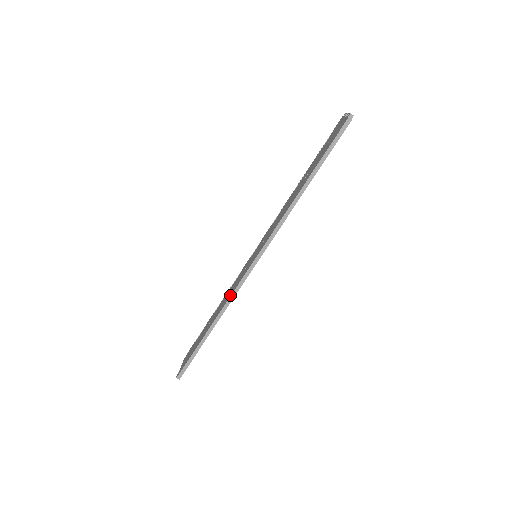
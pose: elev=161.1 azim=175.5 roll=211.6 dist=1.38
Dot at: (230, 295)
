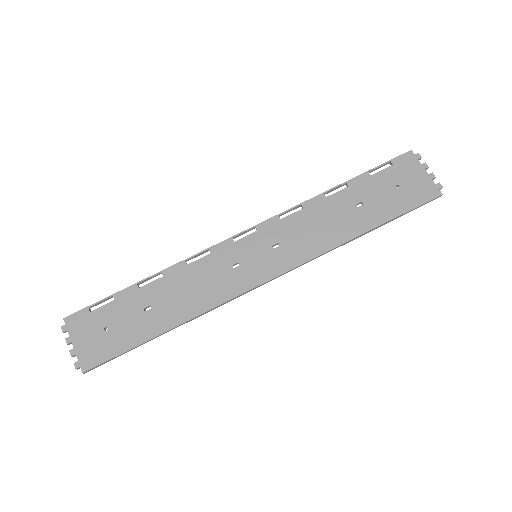
Dot at: (218, 301)
